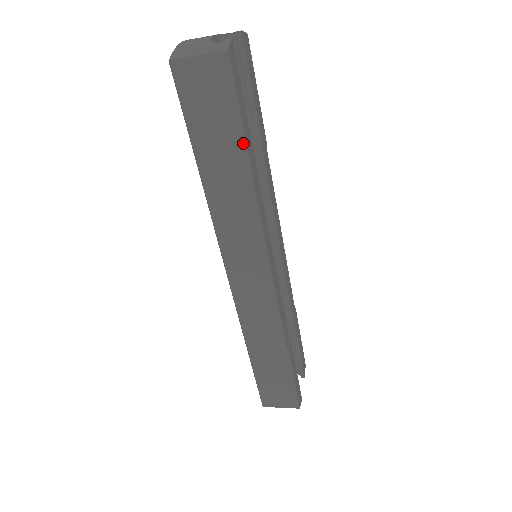
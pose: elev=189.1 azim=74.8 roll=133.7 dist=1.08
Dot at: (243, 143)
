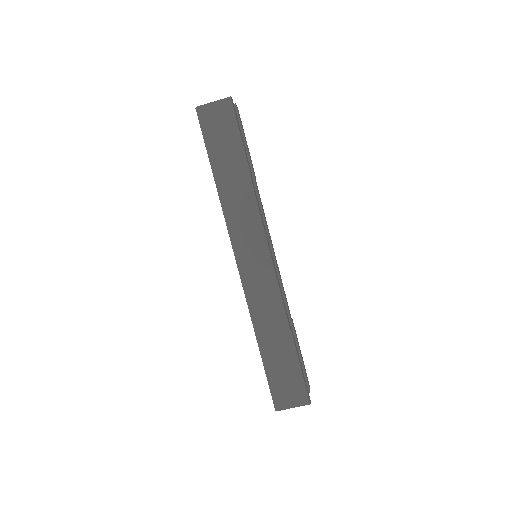
Dot at: (243, 152)
